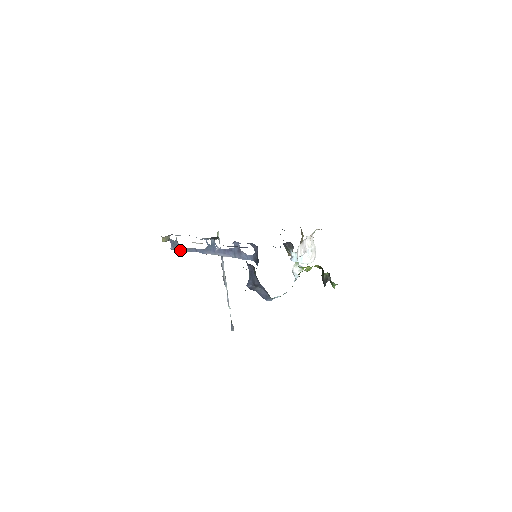
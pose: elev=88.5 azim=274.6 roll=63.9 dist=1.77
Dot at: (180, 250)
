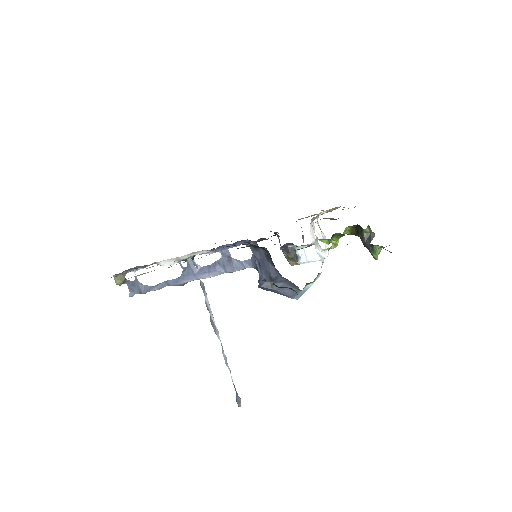
Dot at: (144, 292)
